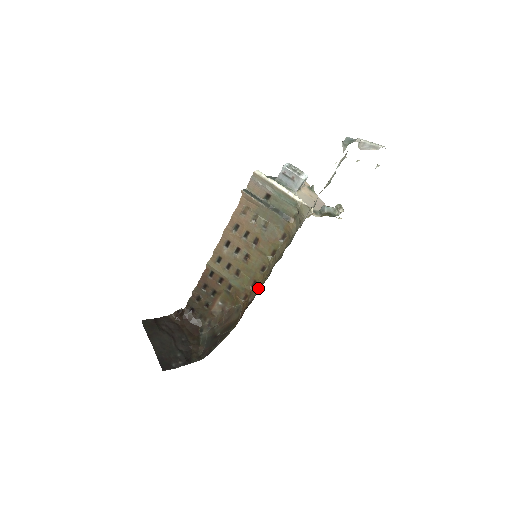
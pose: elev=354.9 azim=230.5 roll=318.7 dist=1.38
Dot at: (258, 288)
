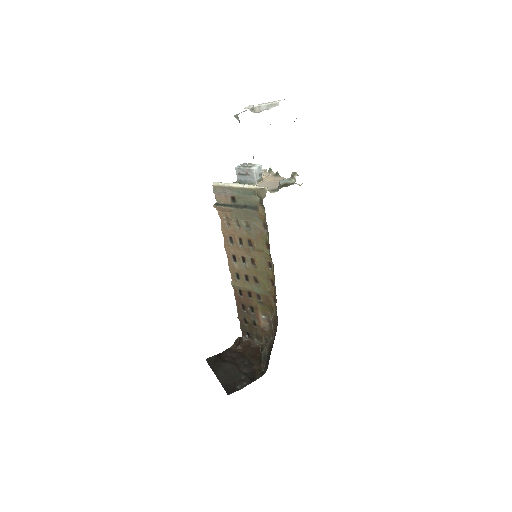
Dot at: occluded
